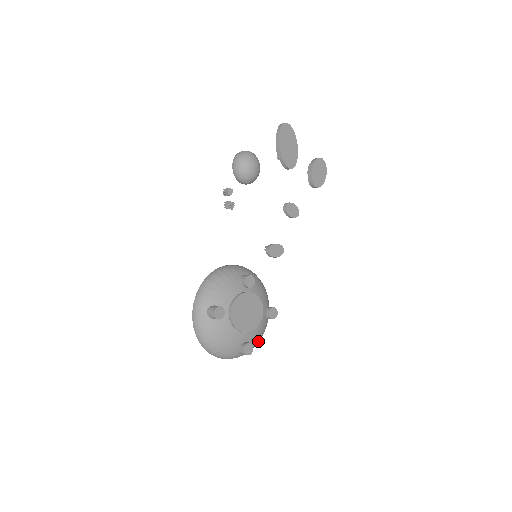
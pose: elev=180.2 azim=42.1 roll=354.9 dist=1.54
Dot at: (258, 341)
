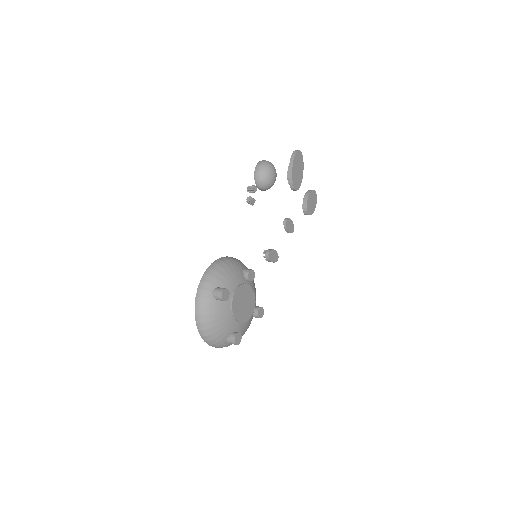
Dot at: occluded
